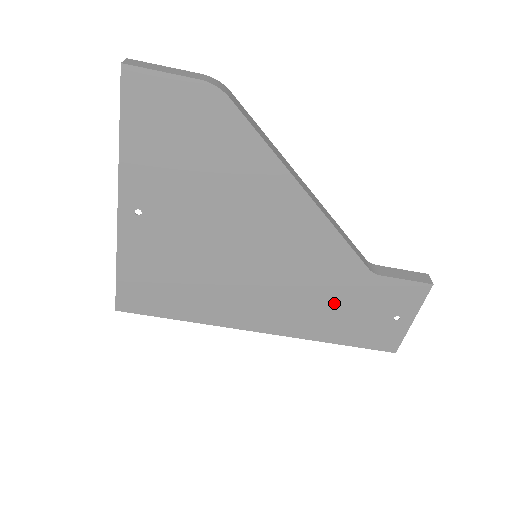
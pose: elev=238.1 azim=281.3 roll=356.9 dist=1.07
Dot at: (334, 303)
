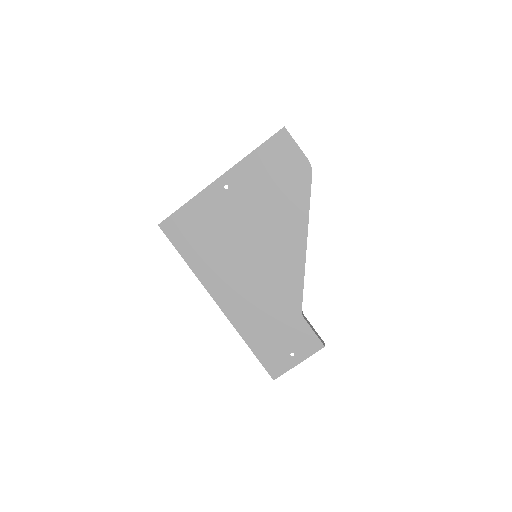
Dot at: (269, 317)
